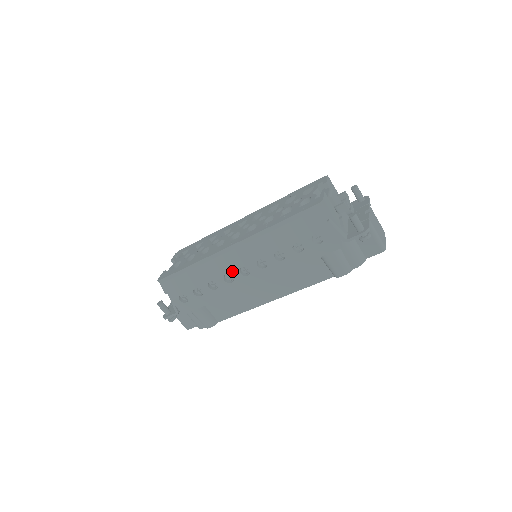
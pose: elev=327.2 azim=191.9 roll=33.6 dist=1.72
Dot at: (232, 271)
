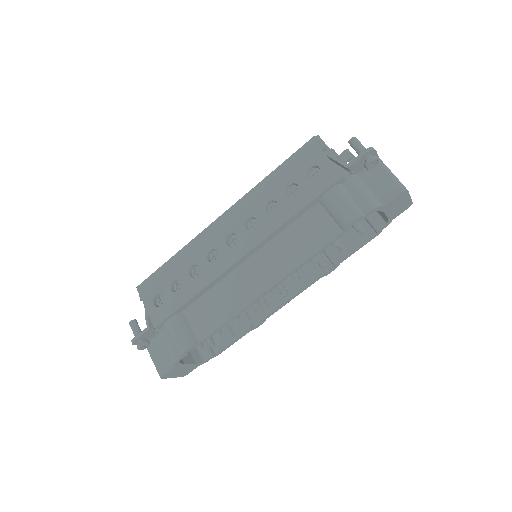
Dot at: (217, 244)
